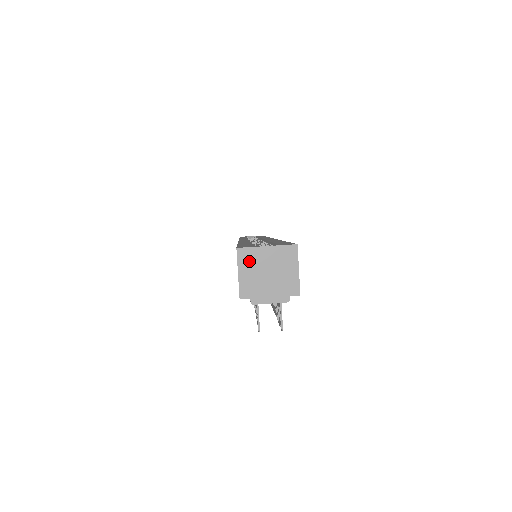
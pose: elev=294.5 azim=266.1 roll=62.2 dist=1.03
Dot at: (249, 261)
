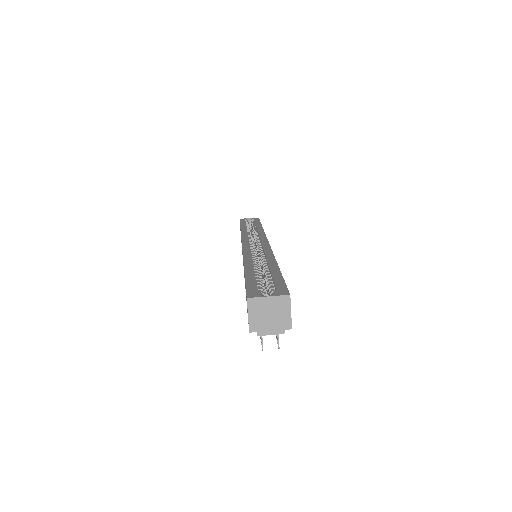
Dot at: (256, 307)
